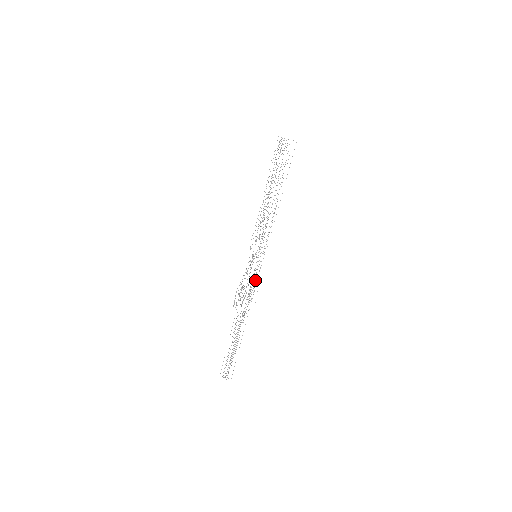
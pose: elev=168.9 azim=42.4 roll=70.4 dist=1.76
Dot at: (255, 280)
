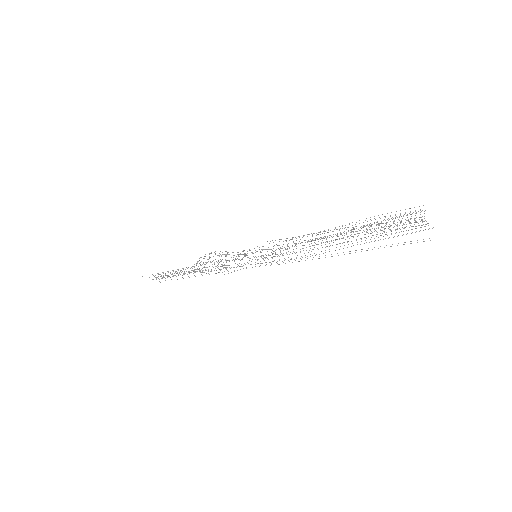
Dot at: (234, 267)
